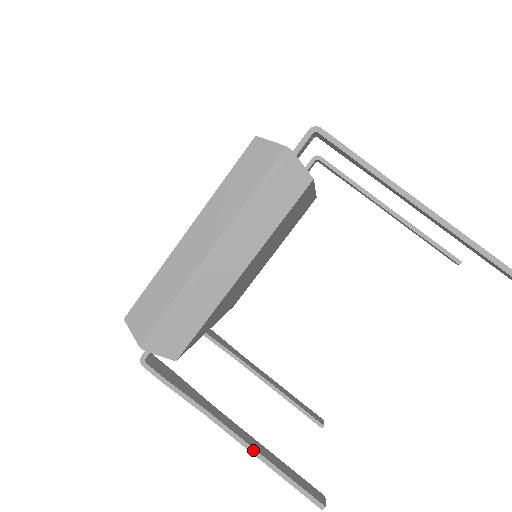
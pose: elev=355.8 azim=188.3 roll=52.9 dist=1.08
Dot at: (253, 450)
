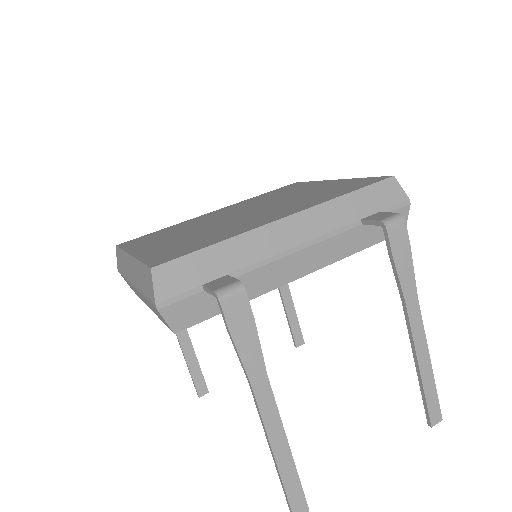
Dot at: (180, 345)
